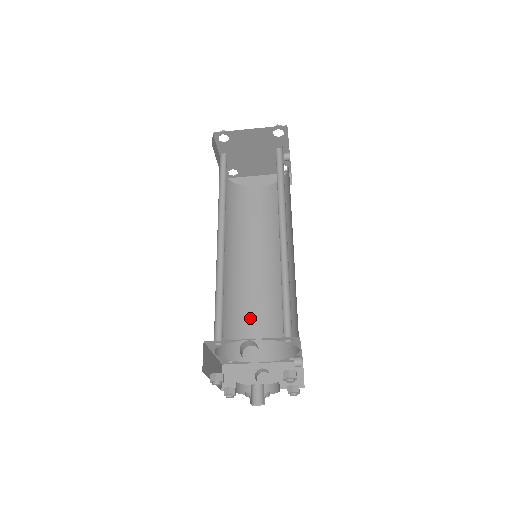
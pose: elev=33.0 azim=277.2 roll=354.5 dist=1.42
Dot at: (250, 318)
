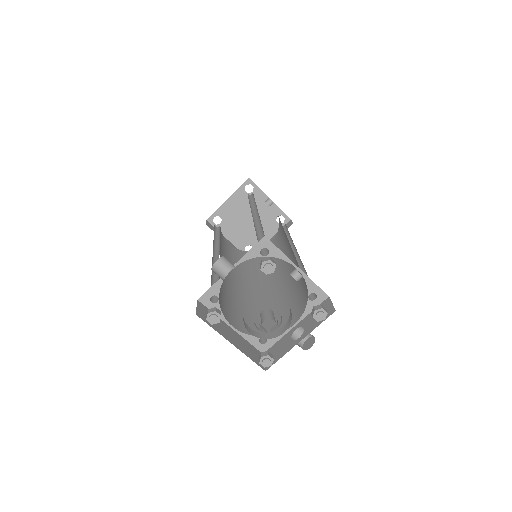
Dot at: (277, 307)
